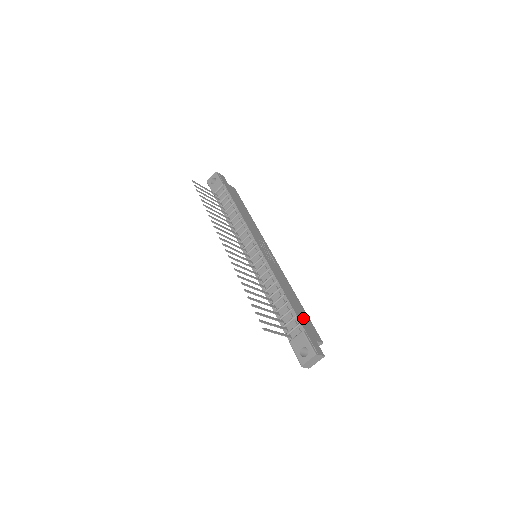
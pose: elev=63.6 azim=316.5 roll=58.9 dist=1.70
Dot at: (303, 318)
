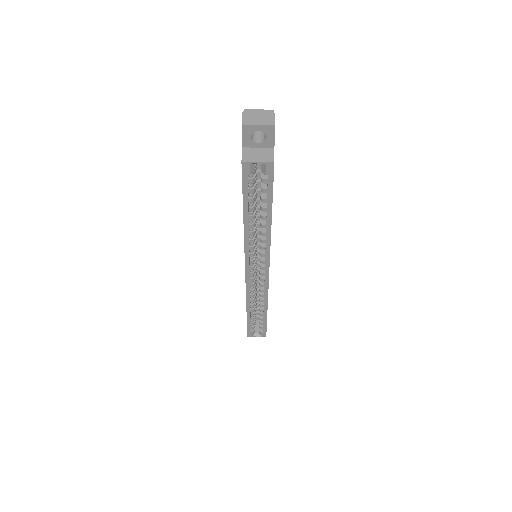
Dot at: occluded
